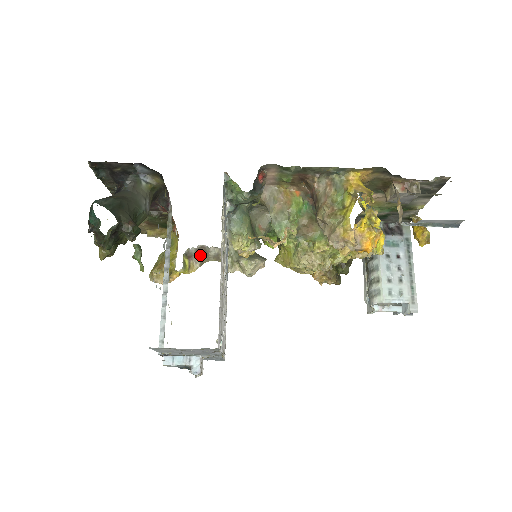
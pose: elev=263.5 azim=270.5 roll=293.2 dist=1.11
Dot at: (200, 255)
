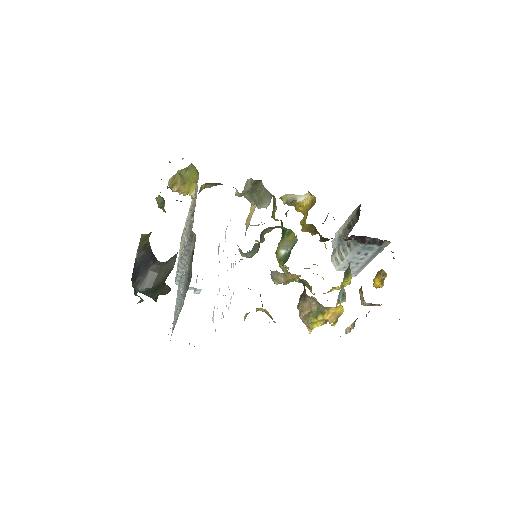
Dot at: (216, 183)
